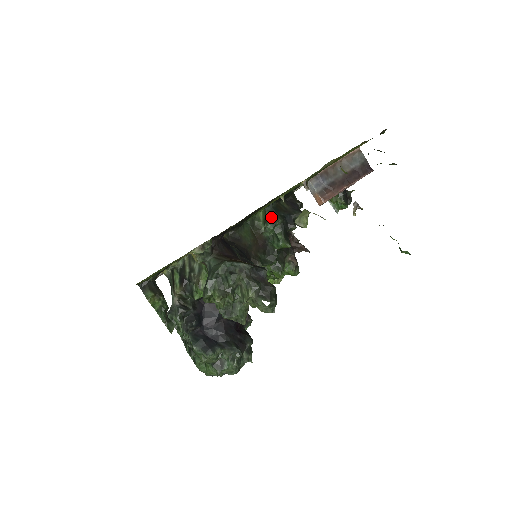
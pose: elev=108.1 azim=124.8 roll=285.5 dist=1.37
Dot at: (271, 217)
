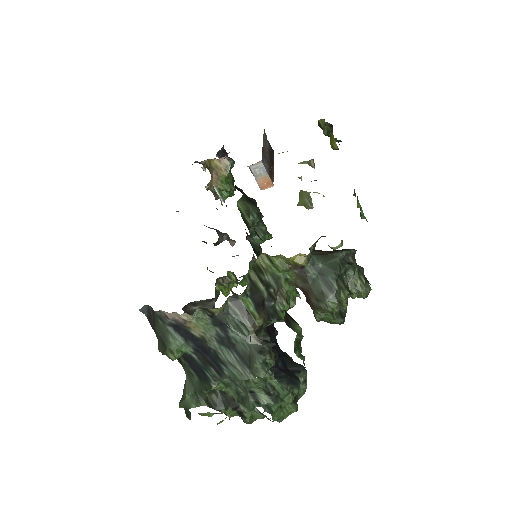
Dot at: (251, 207)
